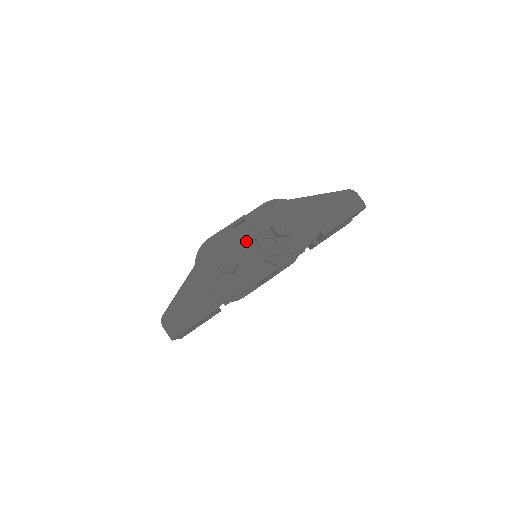
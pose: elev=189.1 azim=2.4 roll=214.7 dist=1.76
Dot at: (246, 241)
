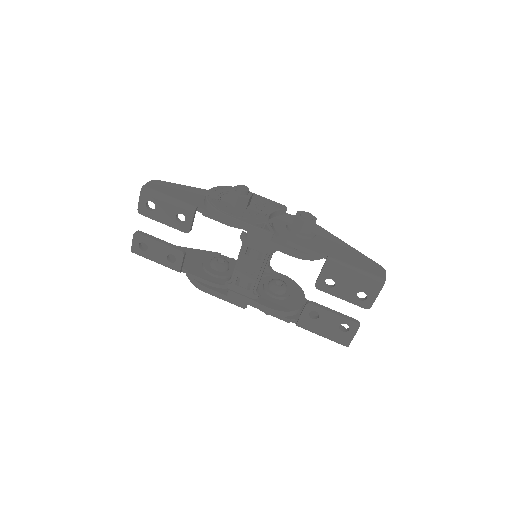
Dot at: (268, 209)
